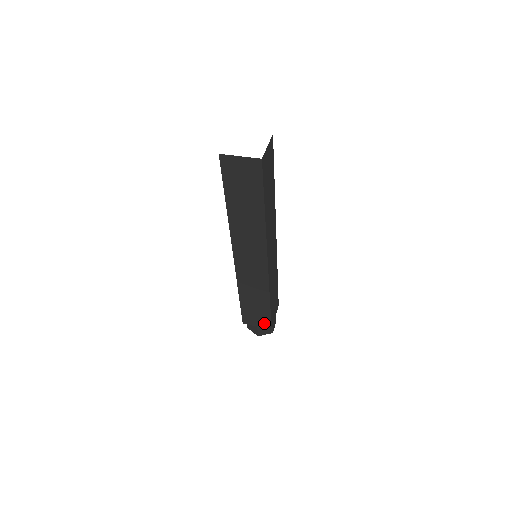
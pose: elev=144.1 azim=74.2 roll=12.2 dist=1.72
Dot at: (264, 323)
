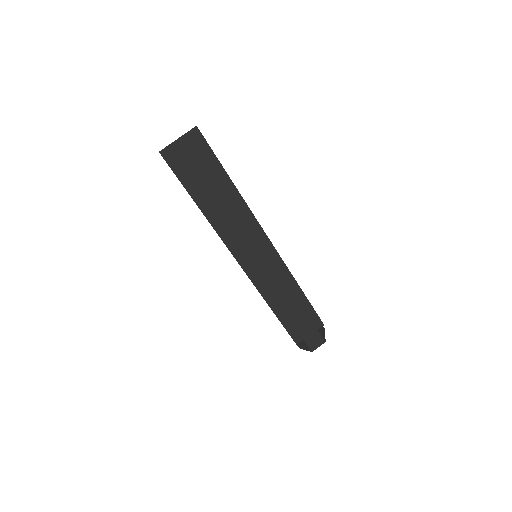
Dot at: occluded
